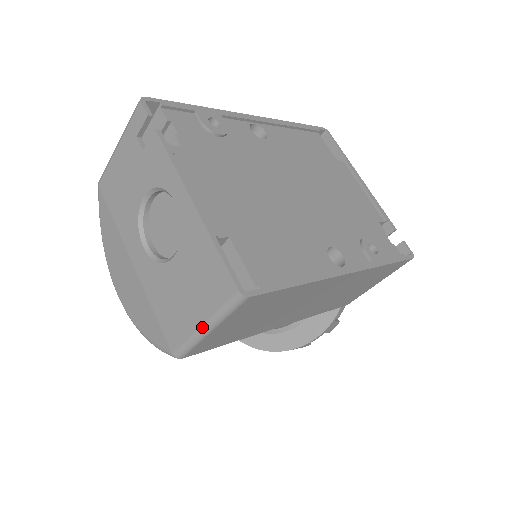
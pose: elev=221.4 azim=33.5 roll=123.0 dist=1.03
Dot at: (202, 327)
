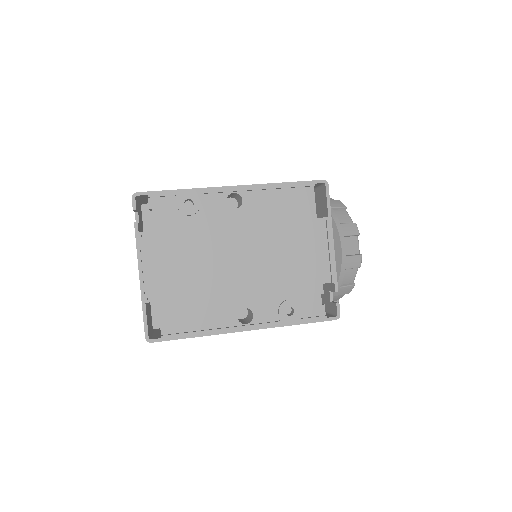
Dot at: occluded
